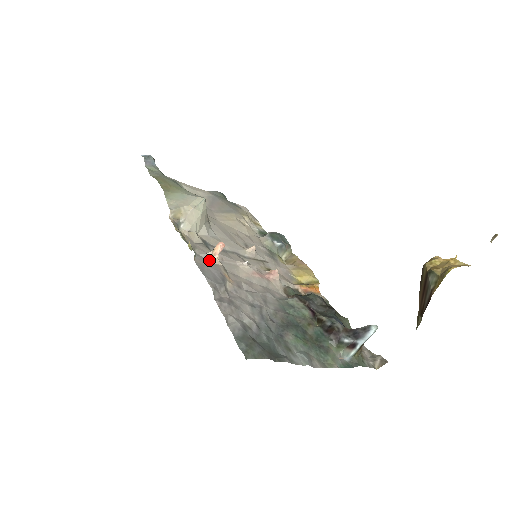
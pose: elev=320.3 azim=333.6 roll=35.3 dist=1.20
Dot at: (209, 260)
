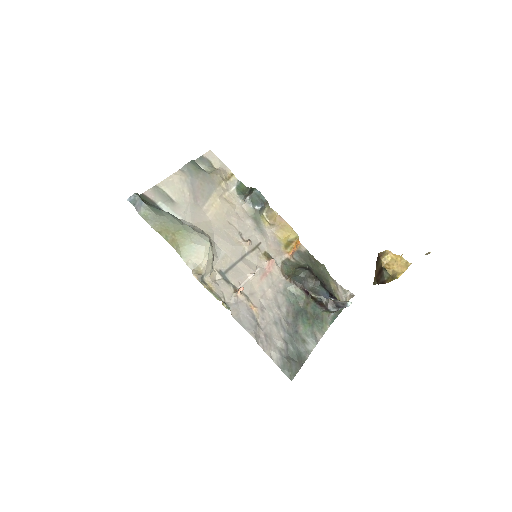
Dot at: (237, 301)
